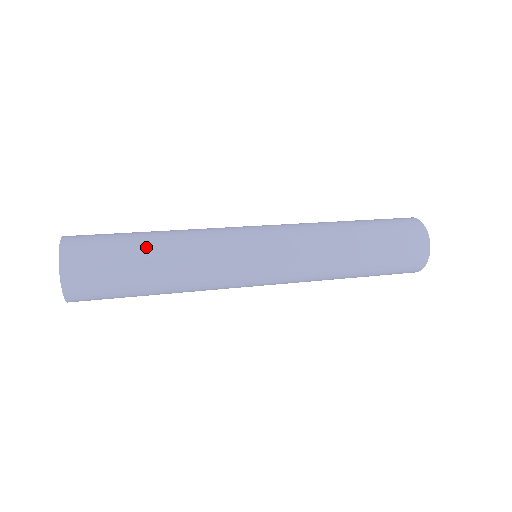
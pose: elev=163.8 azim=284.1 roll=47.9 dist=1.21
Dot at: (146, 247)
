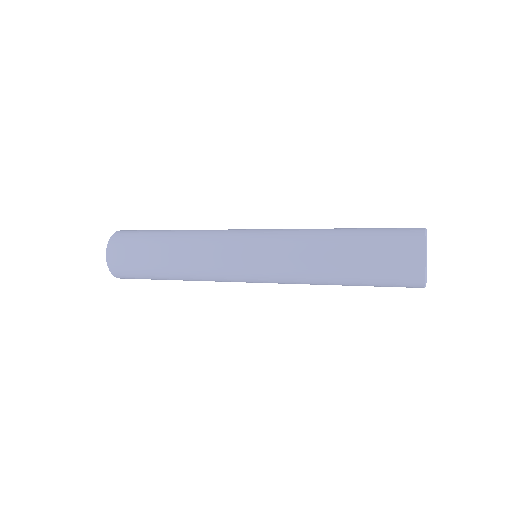
Dot at: (166, 233)
